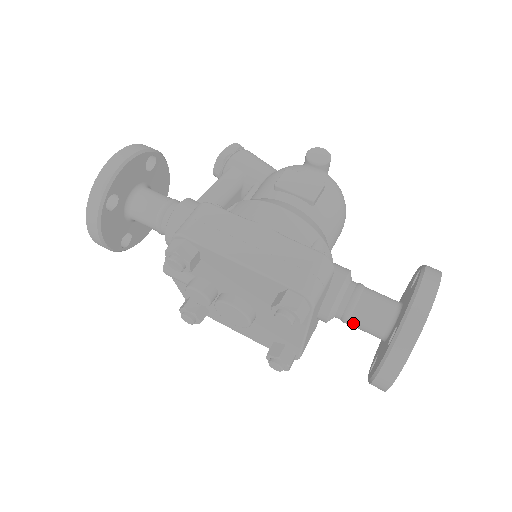
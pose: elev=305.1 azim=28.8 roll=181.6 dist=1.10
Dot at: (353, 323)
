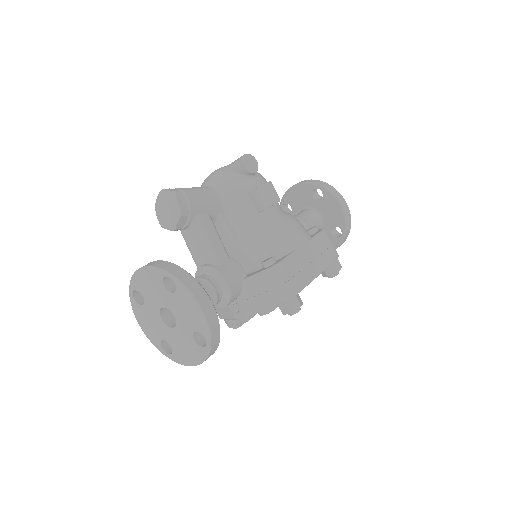
Dot at: occluded
